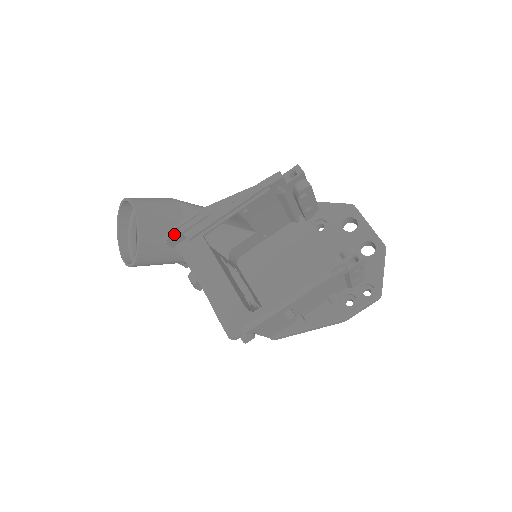
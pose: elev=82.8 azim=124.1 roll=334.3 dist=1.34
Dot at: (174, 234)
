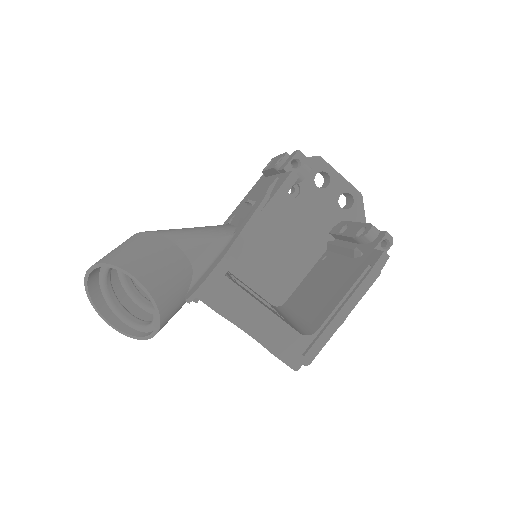
Dot at: (200, 291)
